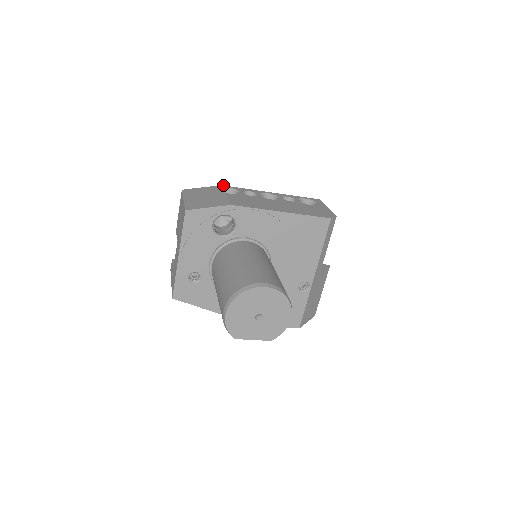
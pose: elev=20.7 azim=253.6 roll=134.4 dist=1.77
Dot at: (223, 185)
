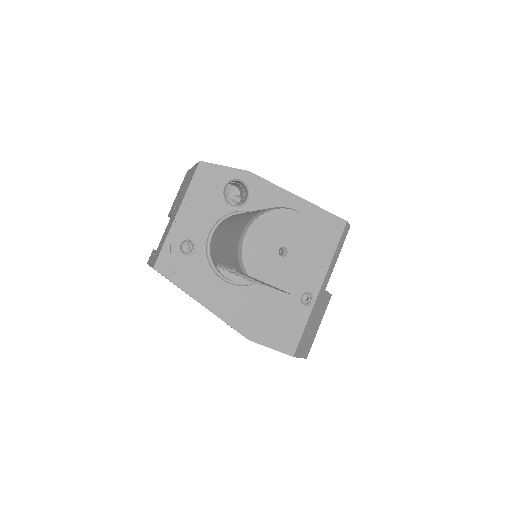
Dot at: occluded
